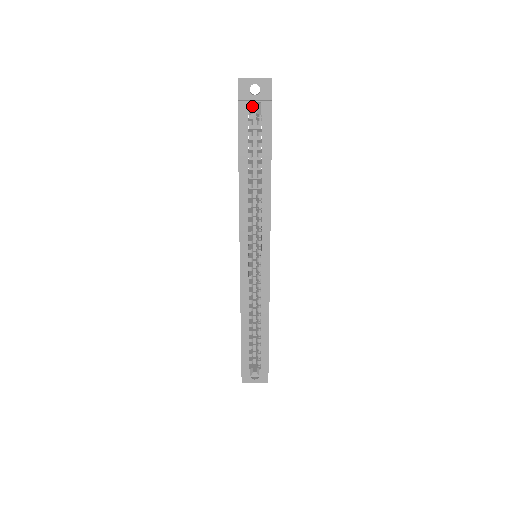
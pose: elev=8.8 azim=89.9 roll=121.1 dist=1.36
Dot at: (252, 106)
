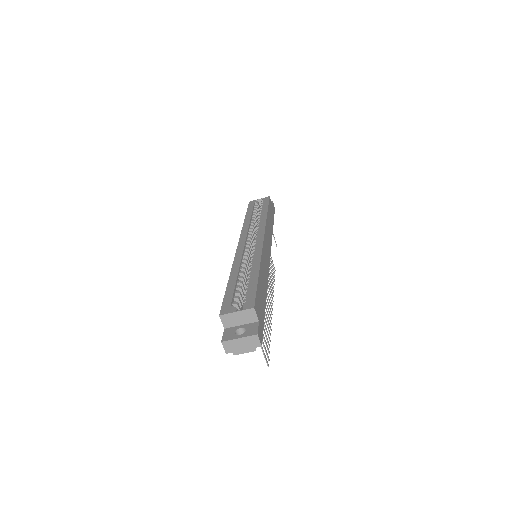
Dot at: (258, 202)
